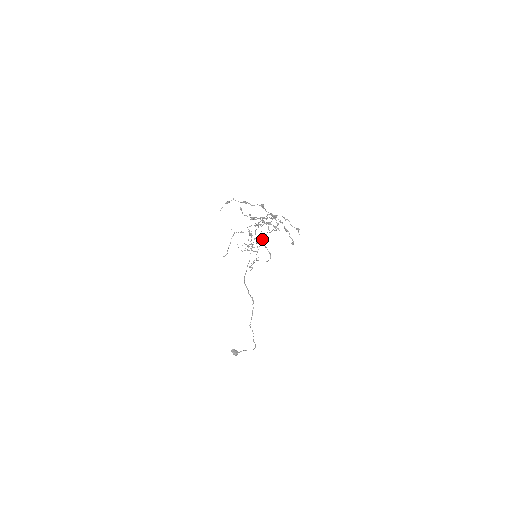
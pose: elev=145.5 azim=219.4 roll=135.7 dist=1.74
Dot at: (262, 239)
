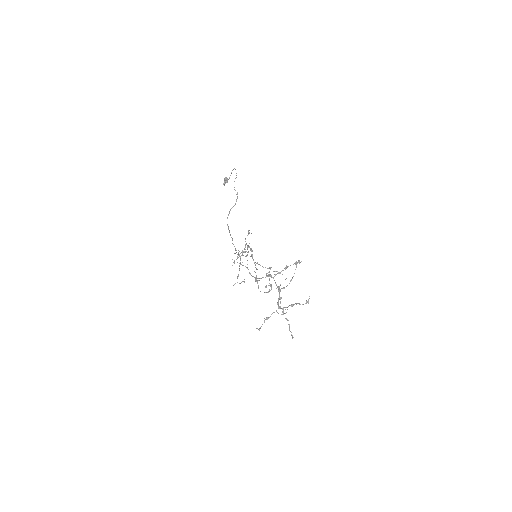
Dot at: occluded
